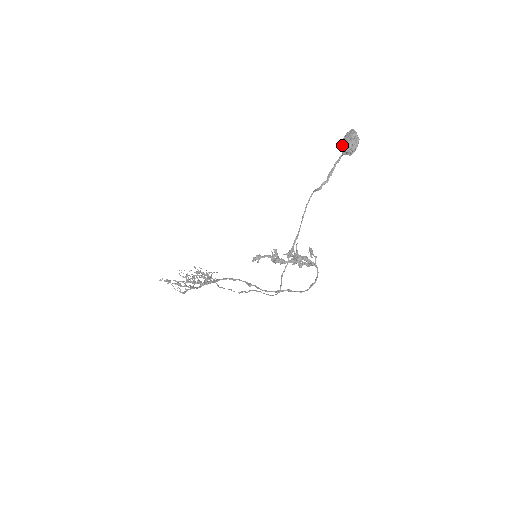
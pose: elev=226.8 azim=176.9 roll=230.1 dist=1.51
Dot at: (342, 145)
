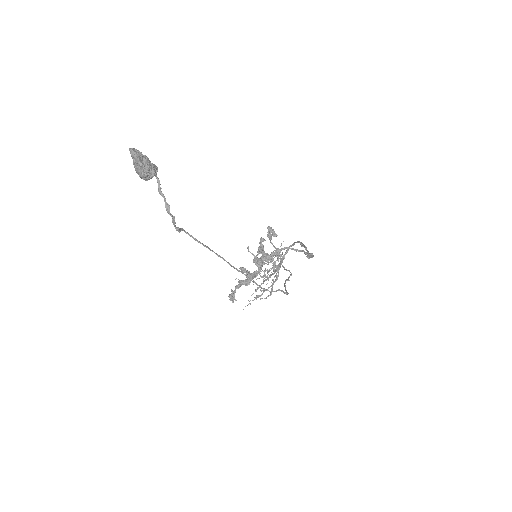
Dot at: occluded
